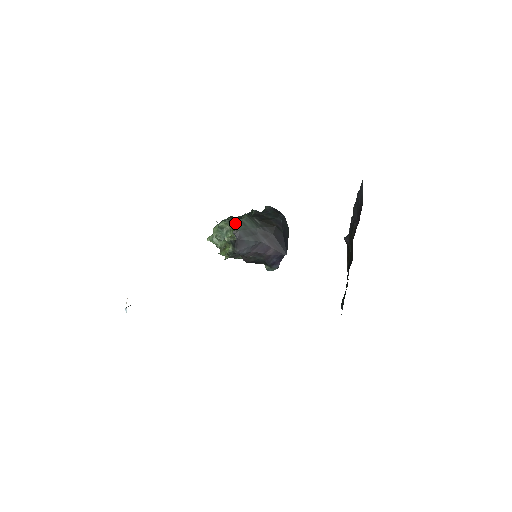
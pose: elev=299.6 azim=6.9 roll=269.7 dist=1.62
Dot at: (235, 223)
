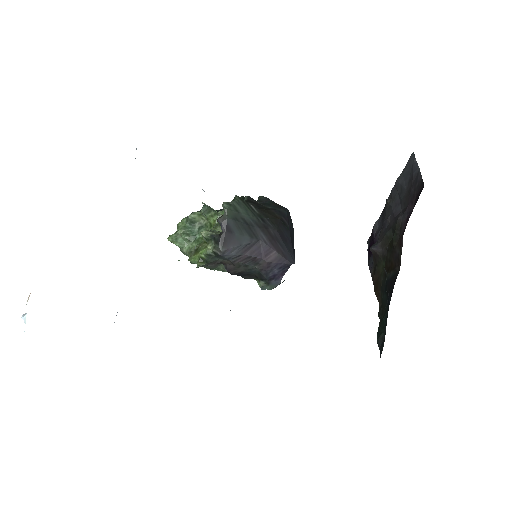
Dot at: (217, 212)
